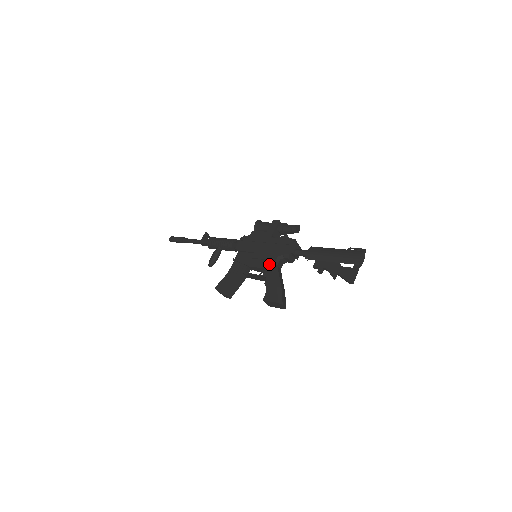
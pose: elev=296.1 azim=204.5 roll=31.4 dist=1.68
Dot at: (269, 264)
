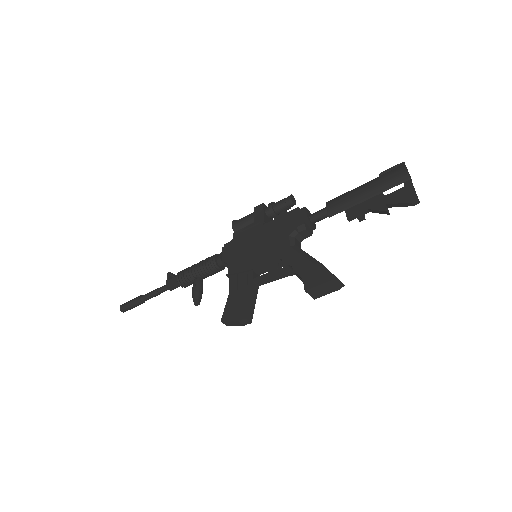
Dot at: (283, 249)
